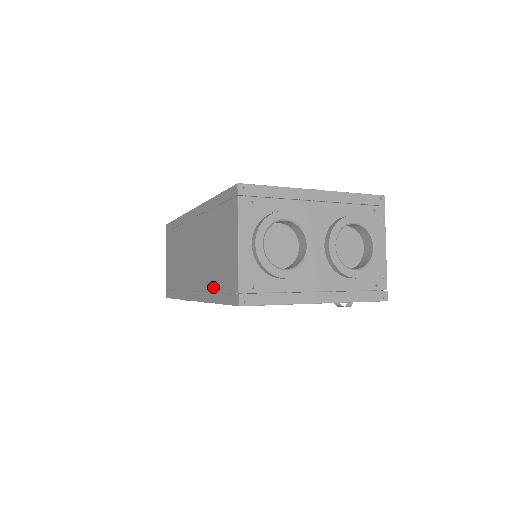
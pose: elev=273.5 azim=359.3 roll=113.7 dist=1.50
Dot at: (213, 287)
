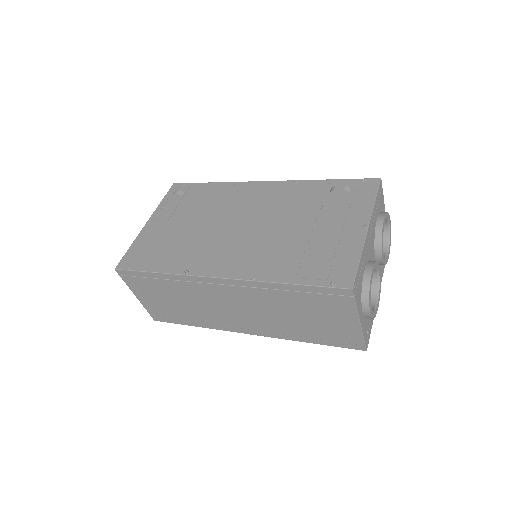
Dot at: (303, 335)
